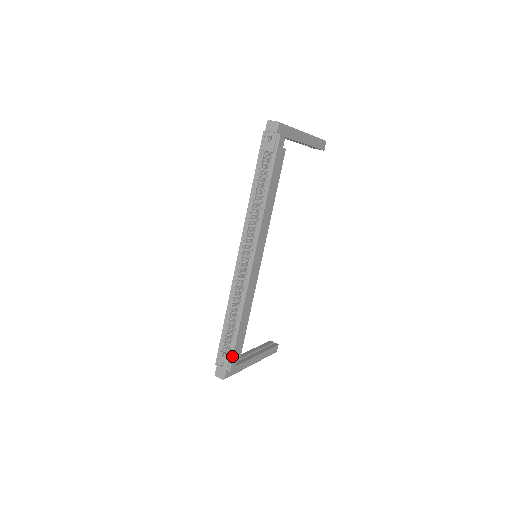
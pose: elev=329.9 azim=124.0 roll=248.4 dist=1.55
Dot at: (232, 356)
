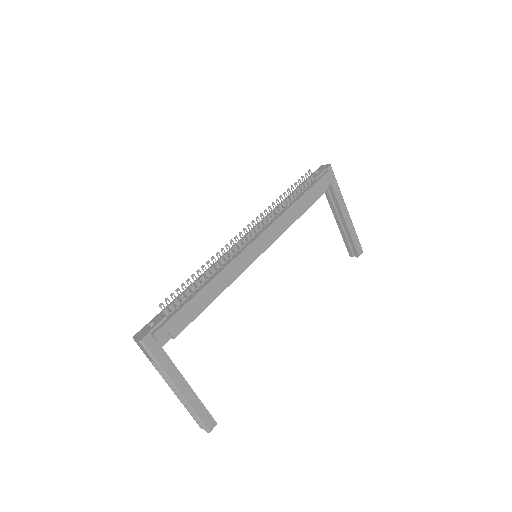
Dot at: (169, 318)
